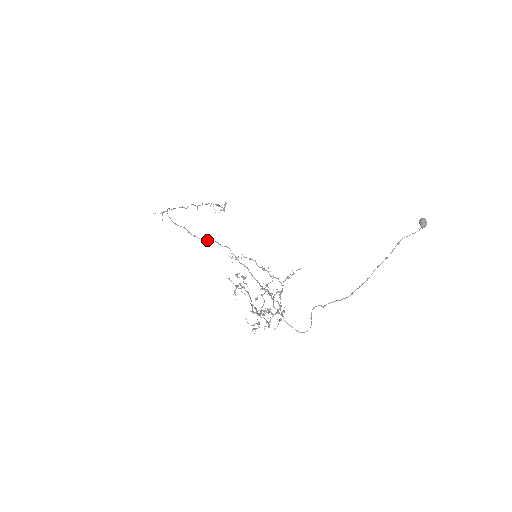
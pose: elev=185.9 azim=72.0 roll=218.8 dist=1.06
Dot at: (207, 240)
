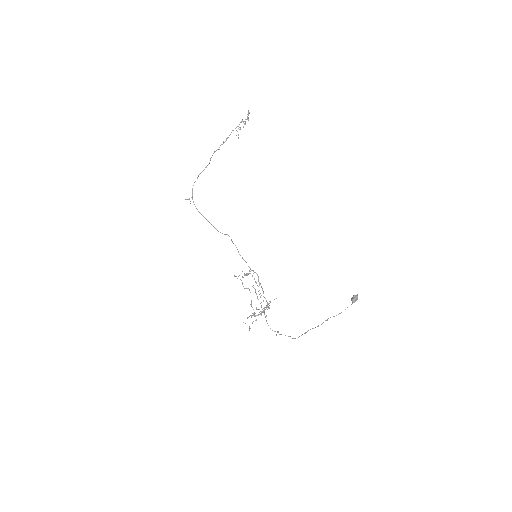
Dot at: occluded
